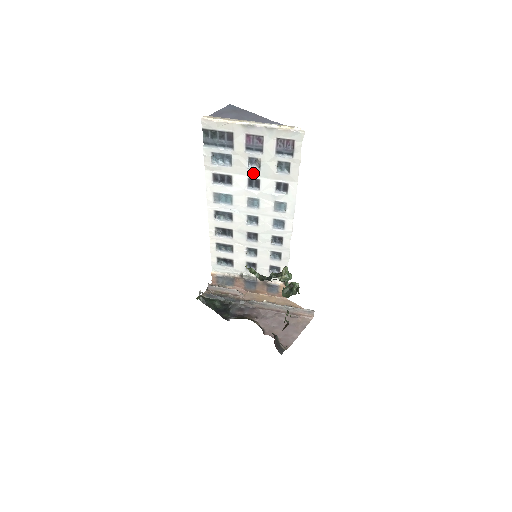
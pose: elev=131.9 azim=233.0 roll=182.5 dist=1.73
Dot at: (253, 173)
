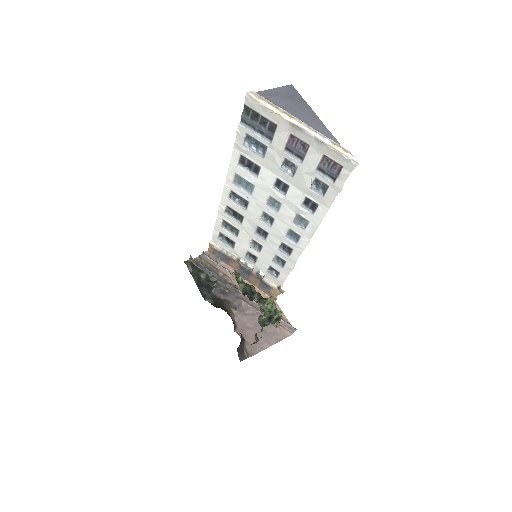
Dot at: (284, 176)
